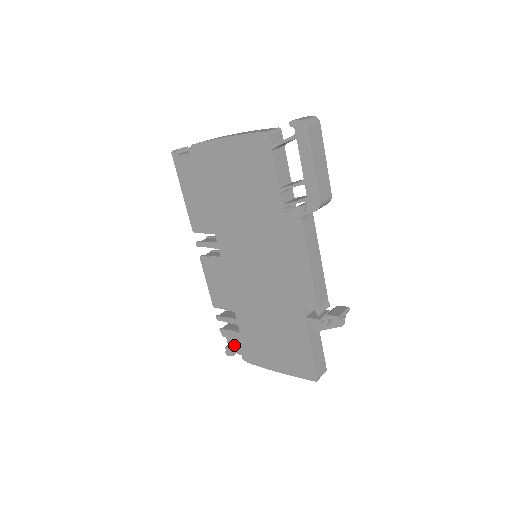
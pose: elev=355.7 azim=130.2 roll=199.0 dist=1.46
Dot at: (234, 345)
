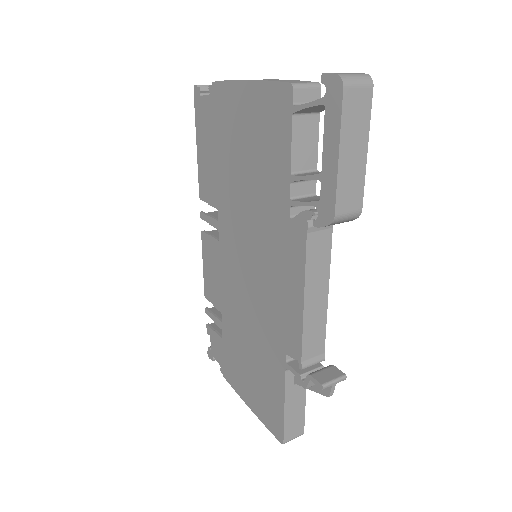
Dot at: (215, 350)
